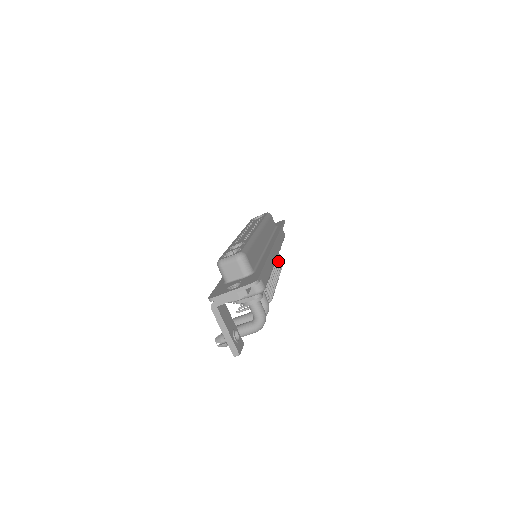
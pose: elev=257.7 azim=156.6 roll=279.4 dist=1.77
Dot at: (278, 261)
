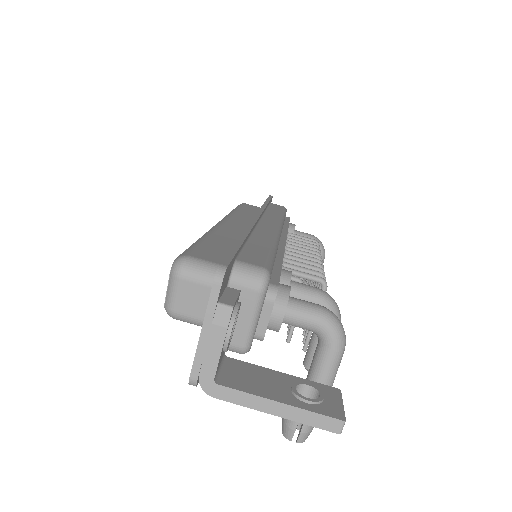
Dot at: (303, 238)
